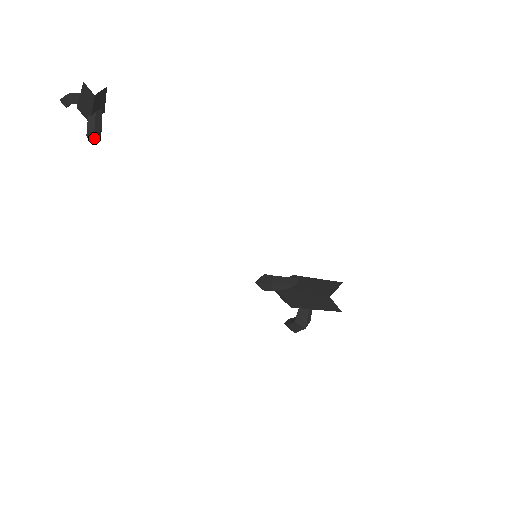
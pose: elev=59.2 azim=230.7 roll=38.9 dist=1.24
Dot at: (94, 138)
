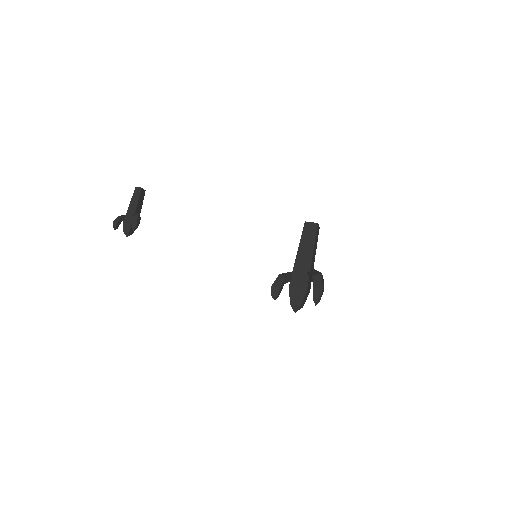
Dot at: (138, 219)
